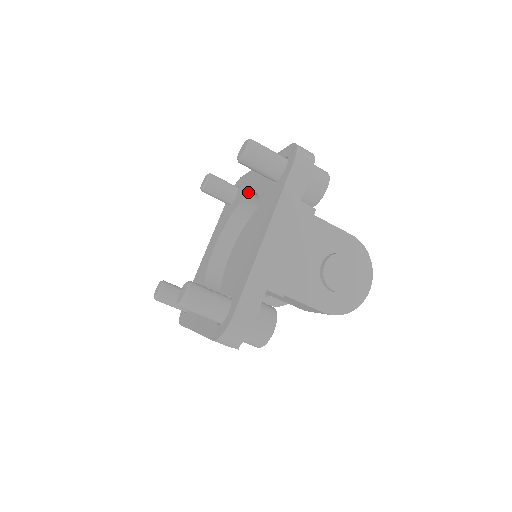
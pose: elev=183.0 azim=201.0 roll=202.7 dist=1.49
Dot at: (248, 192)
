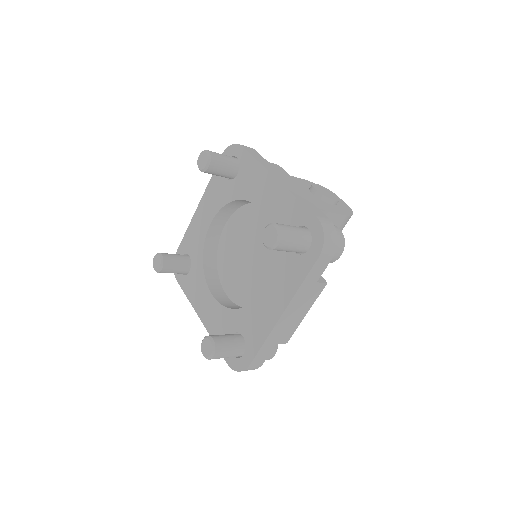
Dot at: (206, 228)
